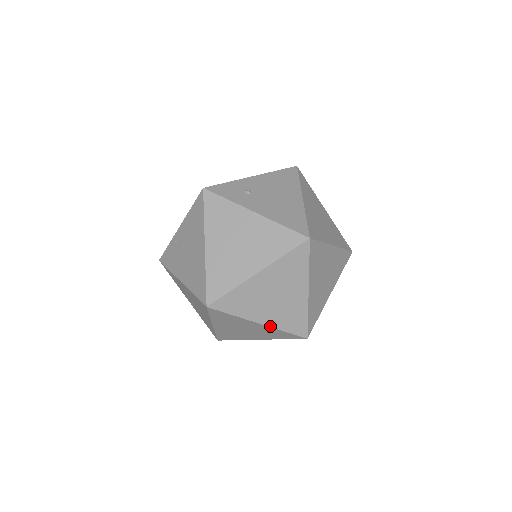
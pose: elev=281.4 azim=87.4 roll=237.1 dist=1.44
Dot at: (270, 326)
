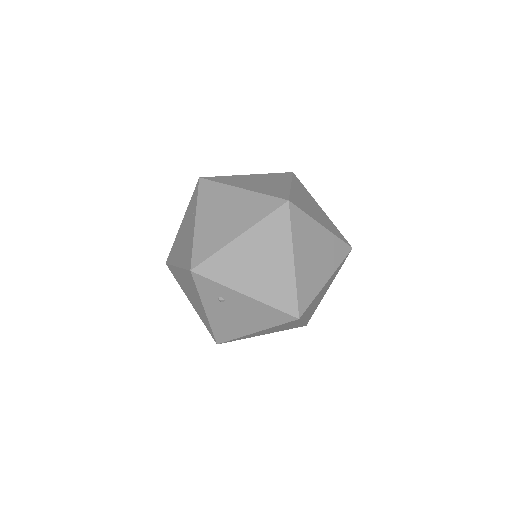
Dot at: occluded
